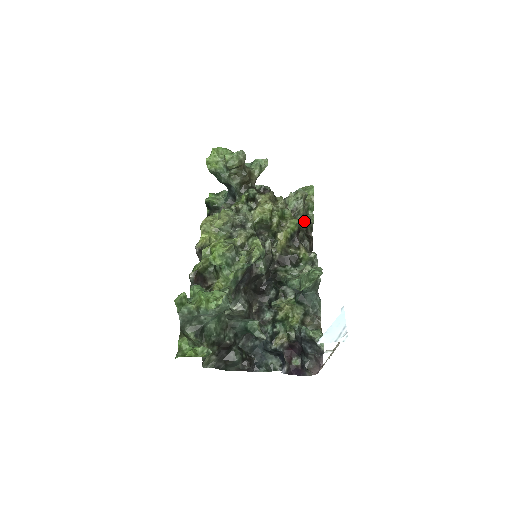
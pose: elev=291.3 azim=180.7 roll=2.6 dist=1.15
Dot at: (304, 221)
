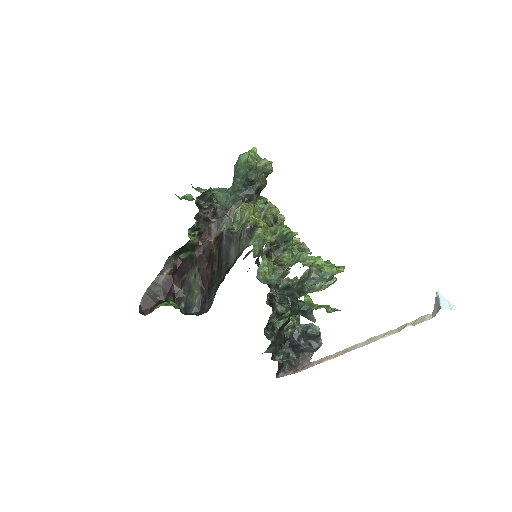
Dot at: occluded
